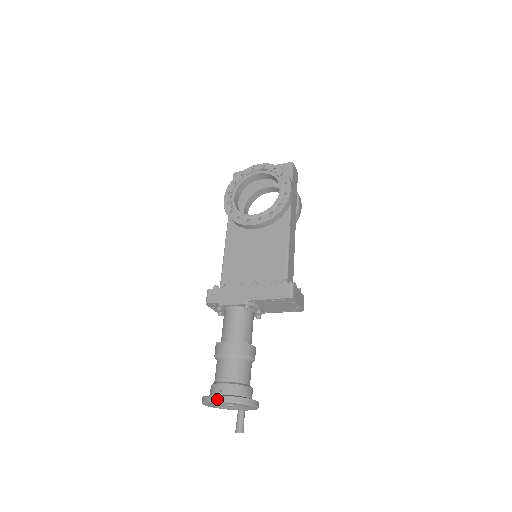
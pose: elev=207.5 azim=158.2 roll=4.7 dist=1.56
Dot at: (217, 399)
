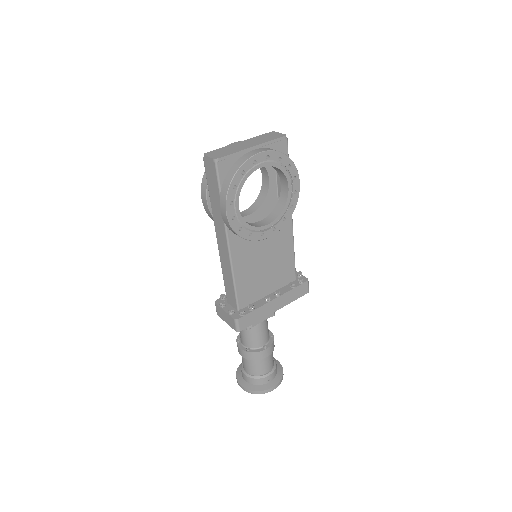
Dot at: occluded
